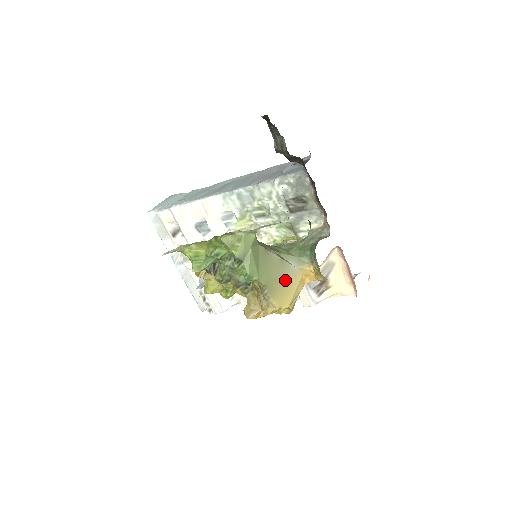
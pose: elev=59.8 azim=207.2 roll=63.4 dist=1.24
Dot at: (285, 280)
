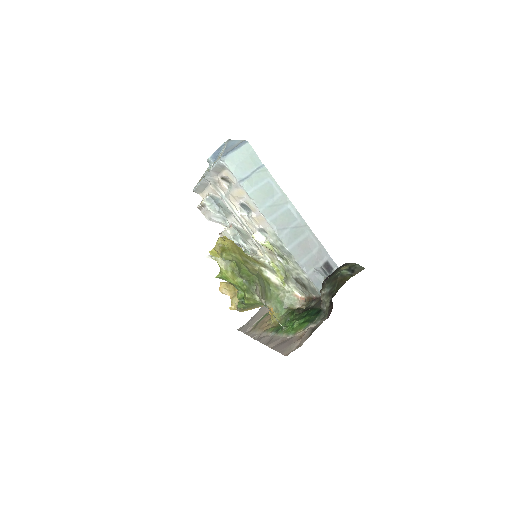
Dot at: (255, 307)
